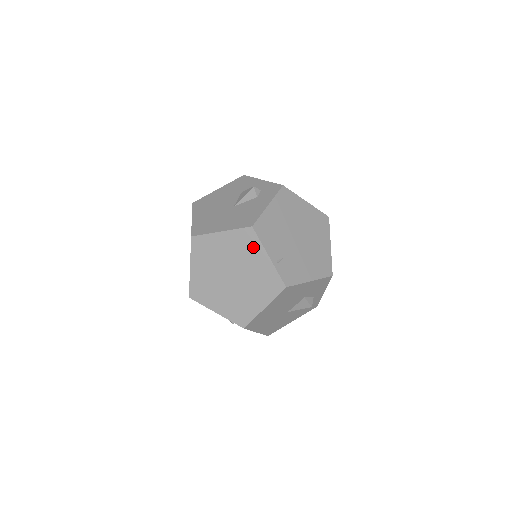
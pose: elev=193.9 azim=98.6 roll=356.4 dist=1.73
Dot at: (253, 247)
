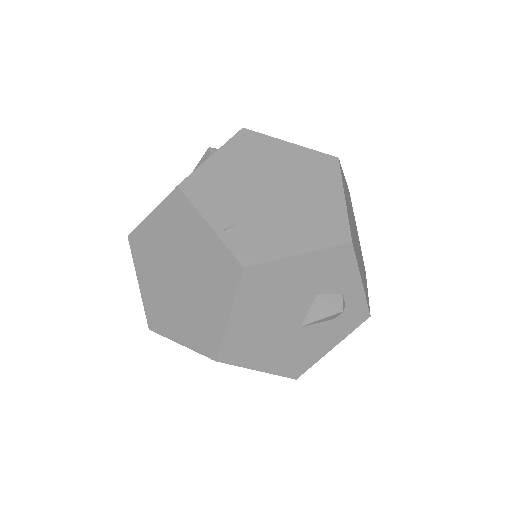
Dot at: (187, 218)
